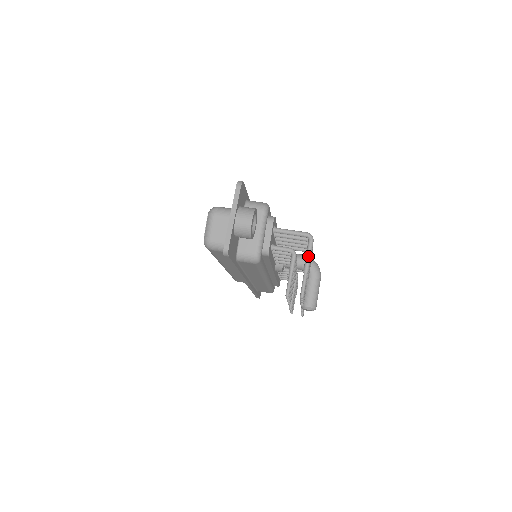
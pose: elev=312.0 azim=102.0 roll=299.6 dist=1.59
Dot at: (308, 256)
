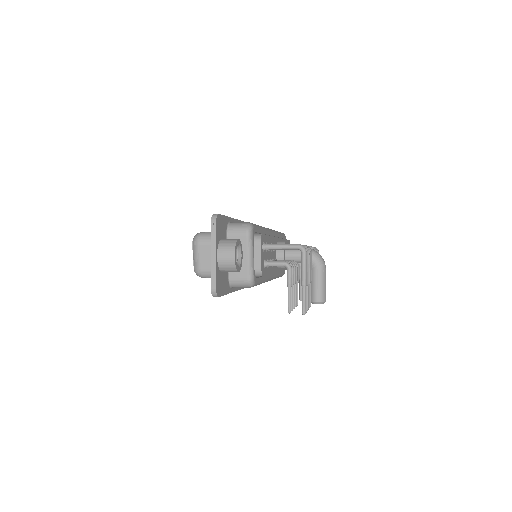
Dot at: (303, 270)
